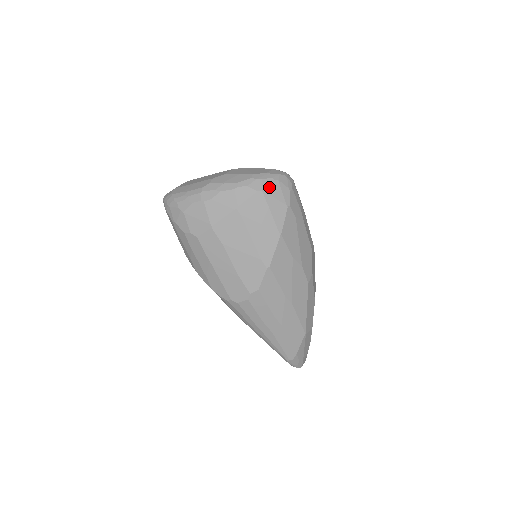
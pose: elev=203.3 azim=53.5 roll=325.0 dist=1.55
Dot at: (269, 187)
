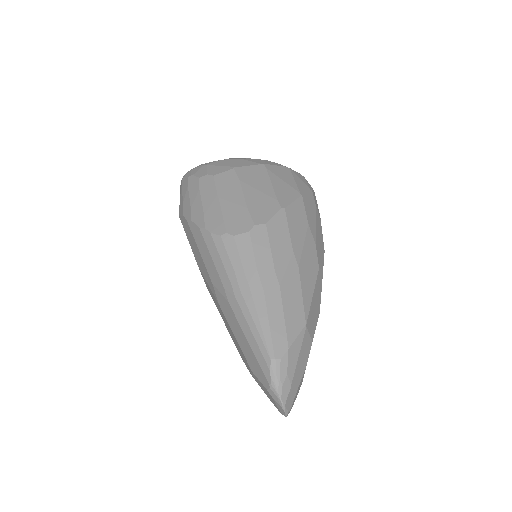
Dot at: (296, 172)
